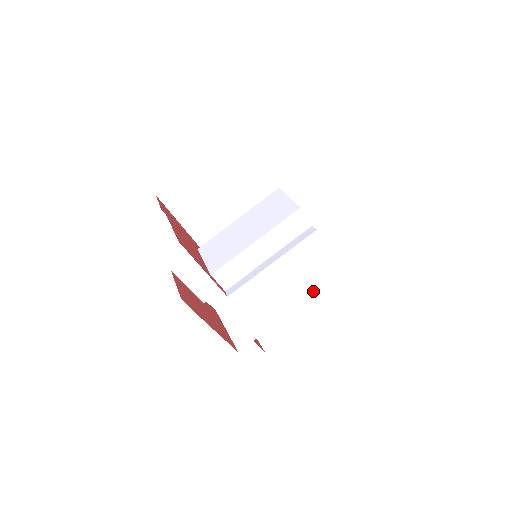
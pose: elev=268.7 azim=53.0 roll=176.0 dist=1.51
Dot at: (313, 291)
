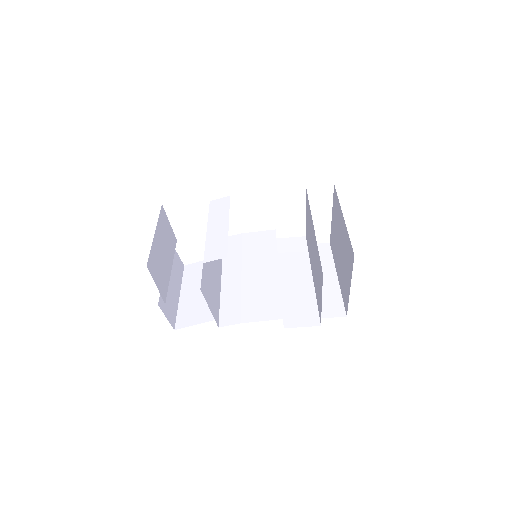
Dot at: (309, 209)
